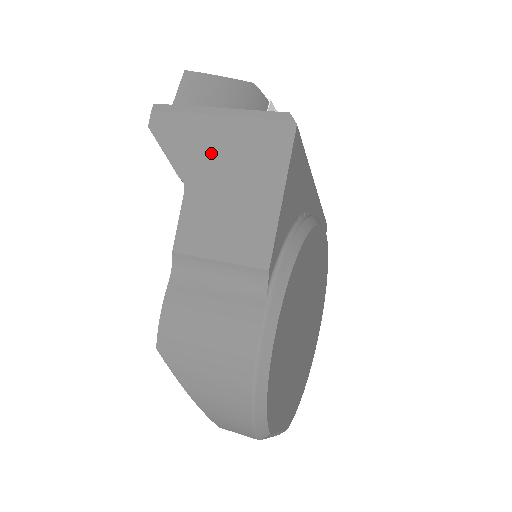
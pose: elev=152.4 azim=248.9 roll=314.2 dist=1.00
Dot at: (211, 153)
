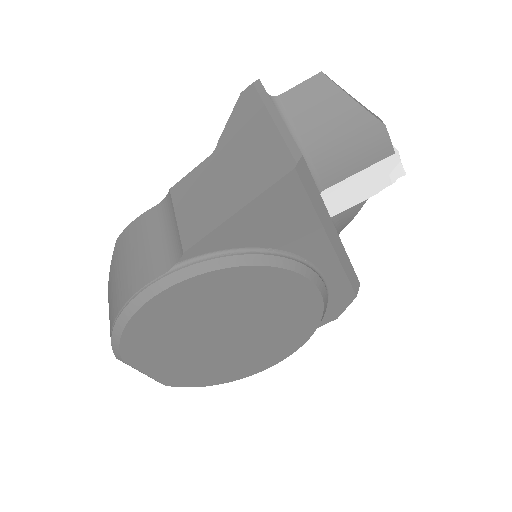
Dot at: (243, 142)
